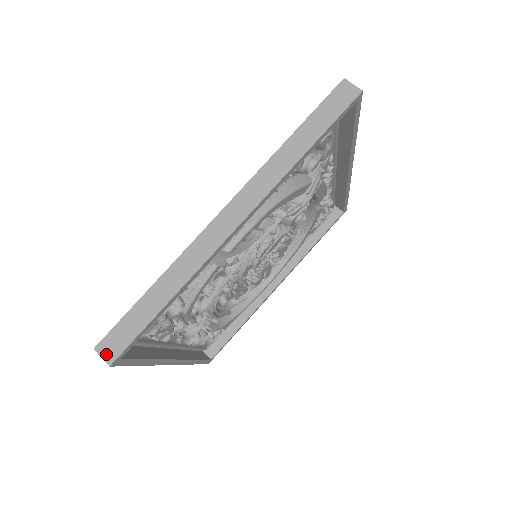
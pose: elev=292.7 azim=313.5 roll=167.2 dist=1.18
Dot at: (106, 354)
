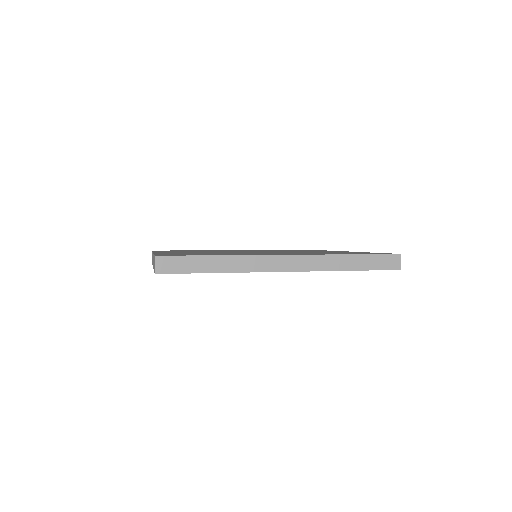
Dot at: (159, 266)
